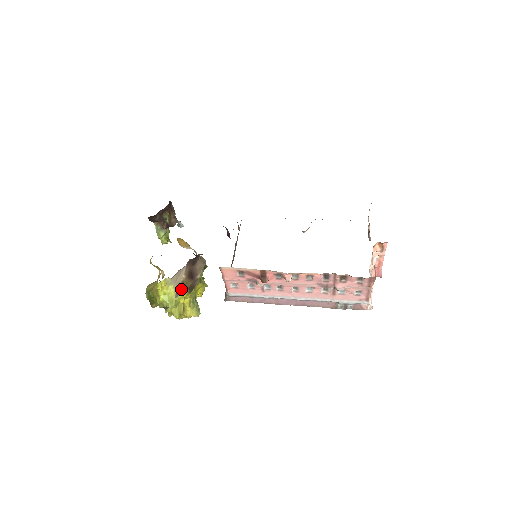
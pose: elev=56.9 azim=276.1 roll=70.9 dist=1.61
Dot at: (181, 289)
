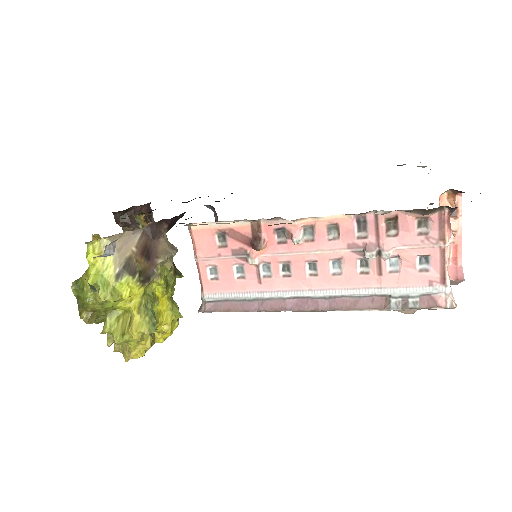
Dot at: (126, 269)
